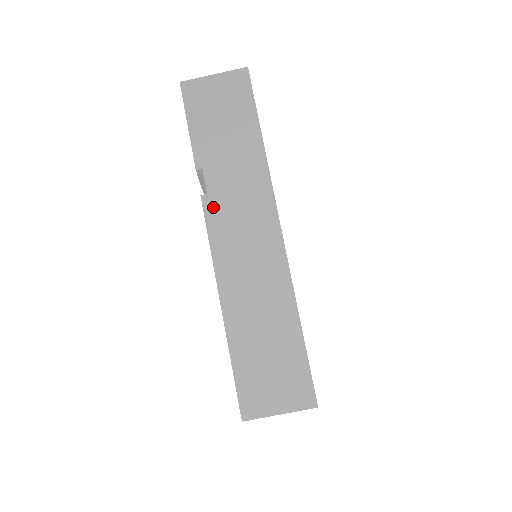
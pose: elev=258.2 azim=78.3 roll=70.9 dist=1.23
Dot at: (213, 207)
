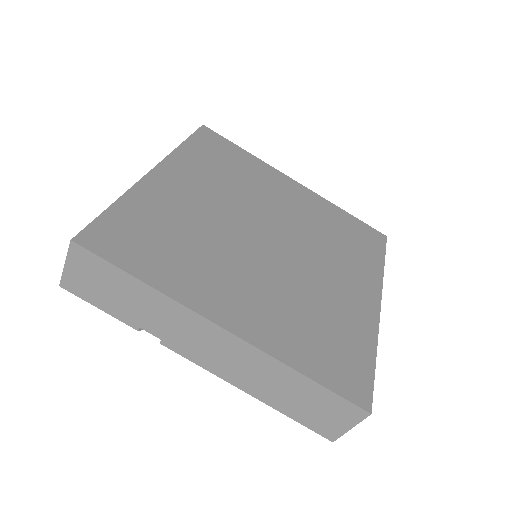
Dot at: (174, 345)
